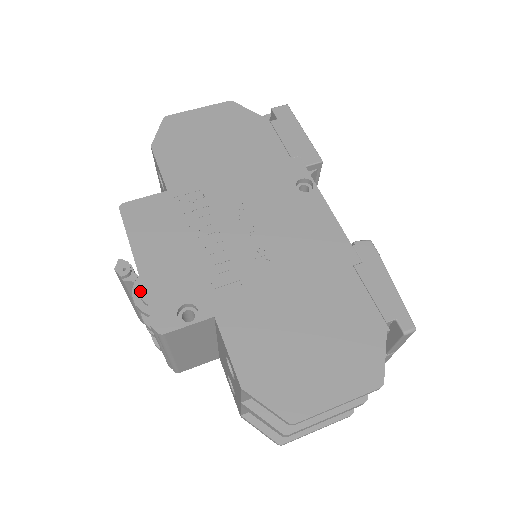
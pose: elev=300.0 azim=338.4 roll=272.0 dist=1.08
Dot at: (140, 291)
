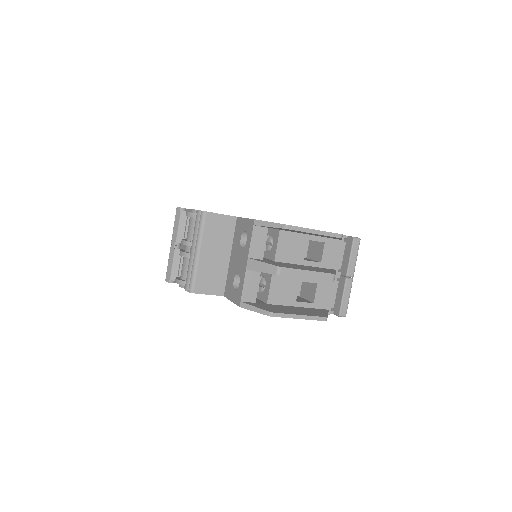
Dot at: (192, 209)
